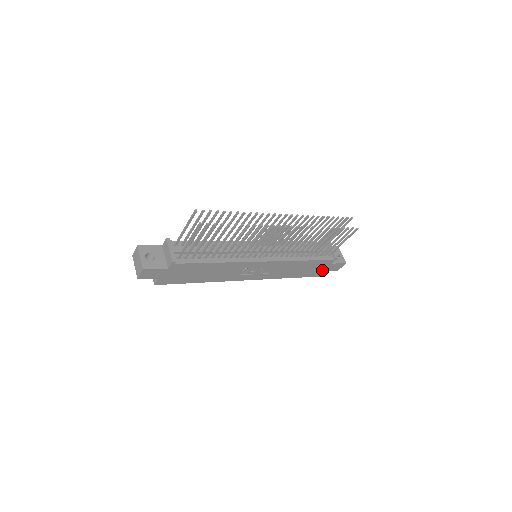
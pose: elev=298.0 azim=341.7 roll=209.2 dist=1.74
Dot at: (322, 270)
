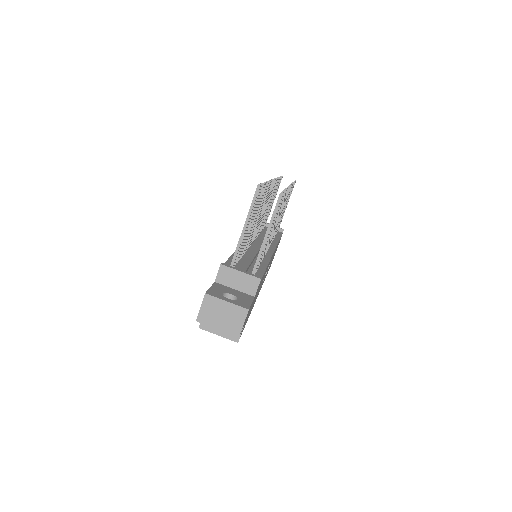
Dot at: occluded
